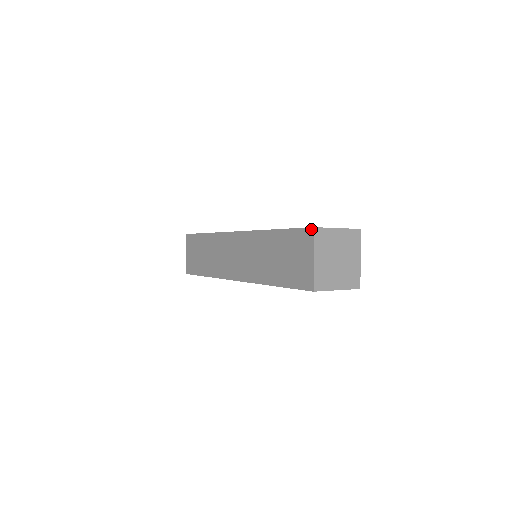
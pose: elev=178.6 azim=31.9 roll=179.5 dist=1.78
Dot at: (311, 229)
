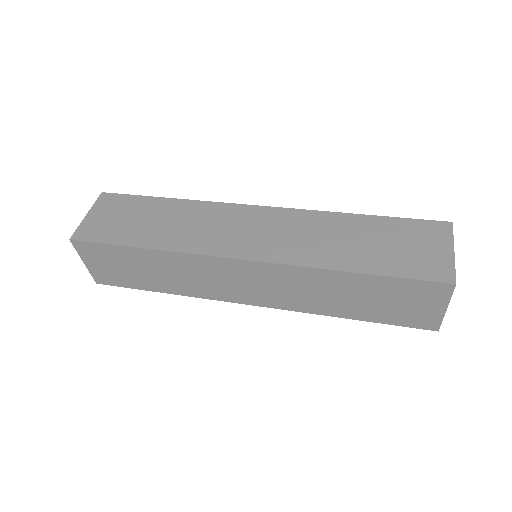
Dot at: (449, 285)
